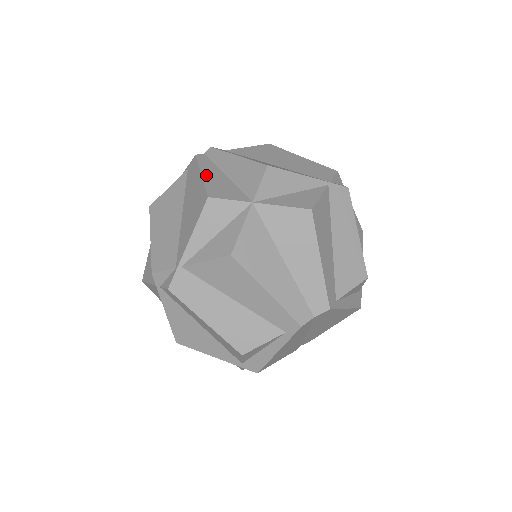
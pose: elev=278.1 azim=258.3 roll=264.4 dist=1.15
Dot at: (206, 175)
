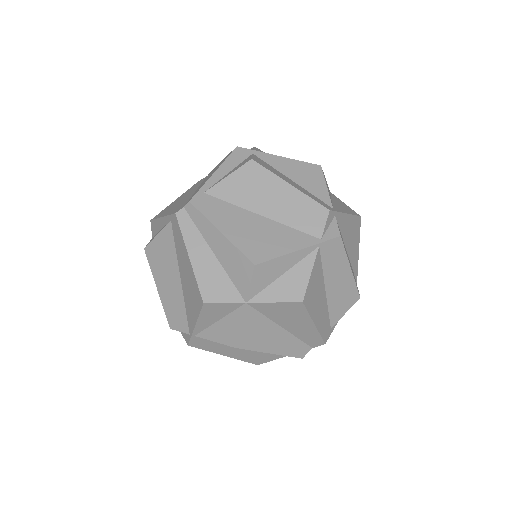
Dot at: (194, 259)
